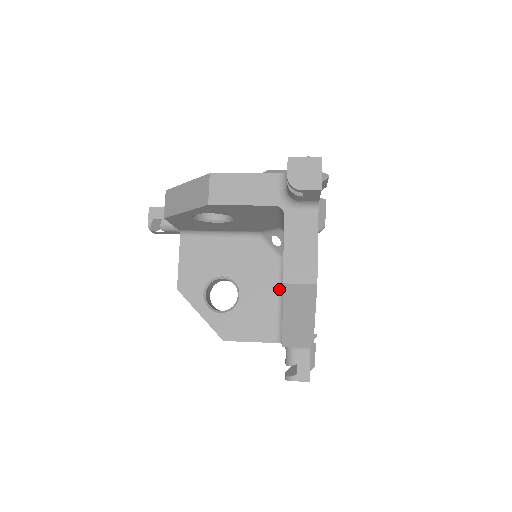
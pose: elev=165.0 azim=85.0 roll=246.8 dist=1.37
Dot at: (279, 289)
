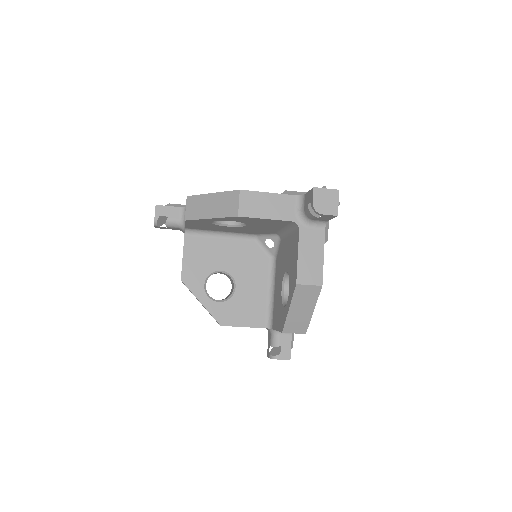
Dot at: (269, 283)
